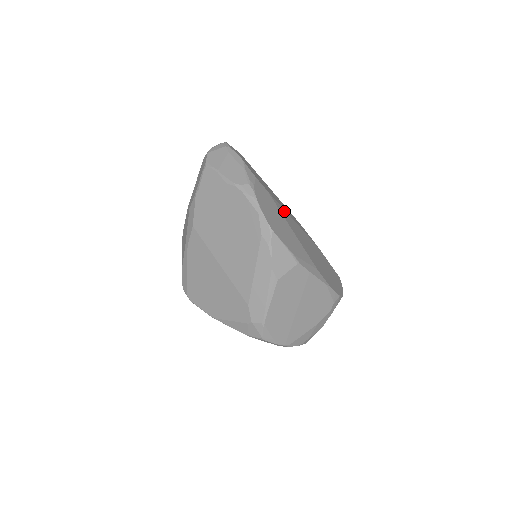
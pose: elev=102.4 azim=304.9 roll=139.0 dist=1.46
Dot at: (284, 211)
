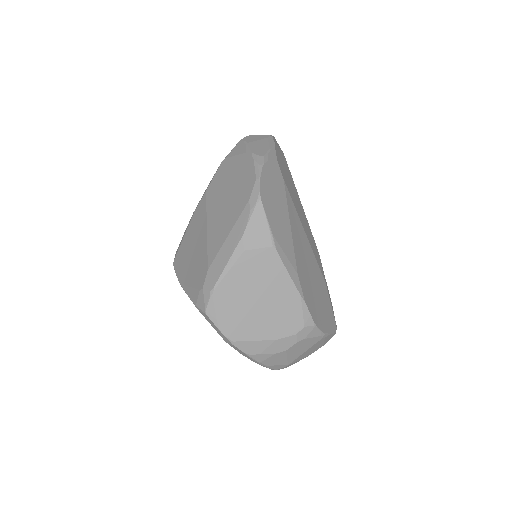
Dot at: (295, 210)
